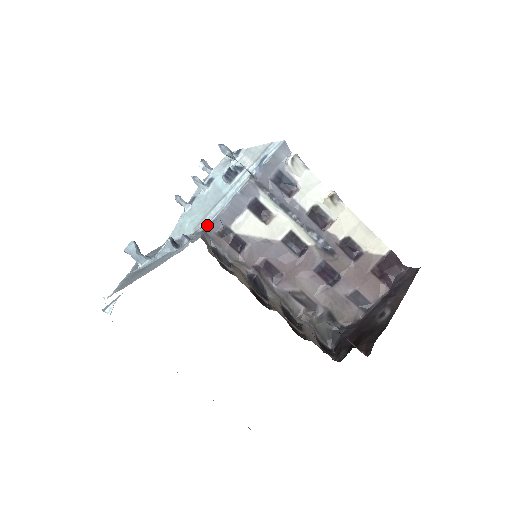
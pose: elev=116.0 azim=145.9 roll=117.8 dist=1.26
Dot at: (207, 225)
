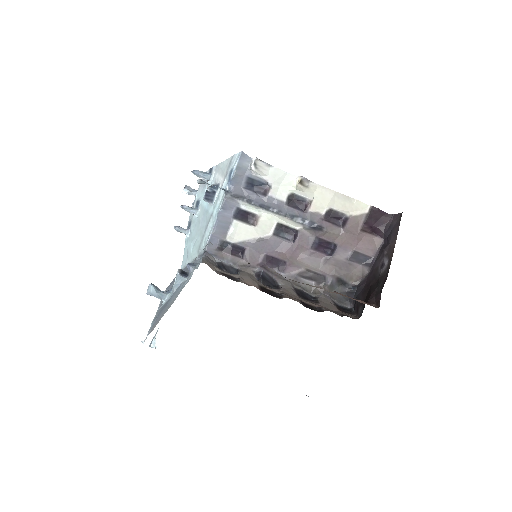
Dot at: occluded
